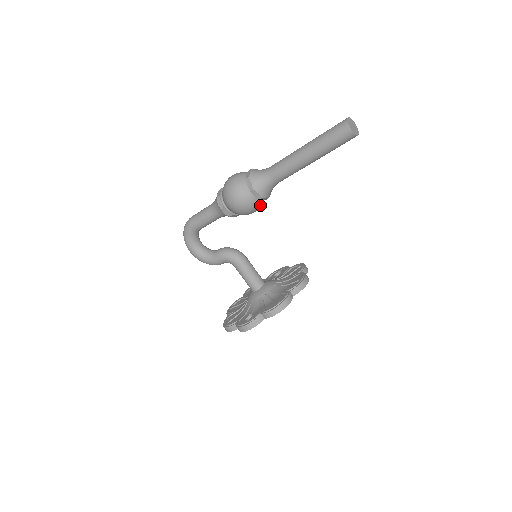
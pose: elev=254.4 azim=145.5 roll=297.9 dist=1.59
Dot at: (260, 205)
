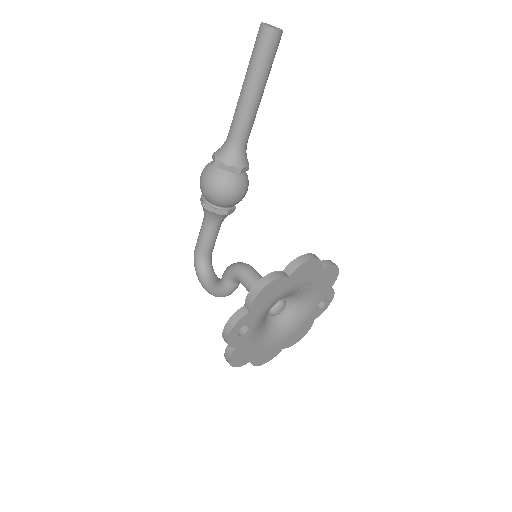
Dot at: (236, 183)
